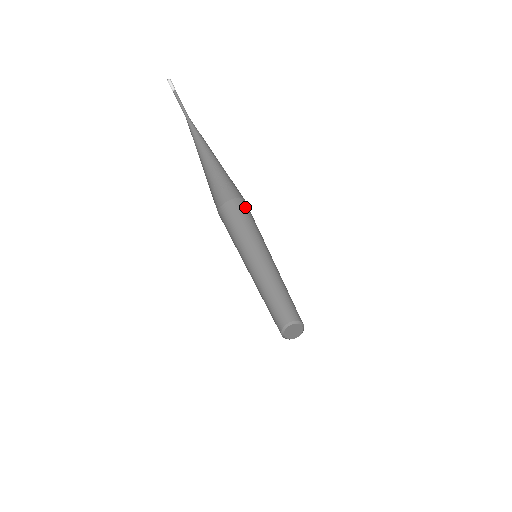
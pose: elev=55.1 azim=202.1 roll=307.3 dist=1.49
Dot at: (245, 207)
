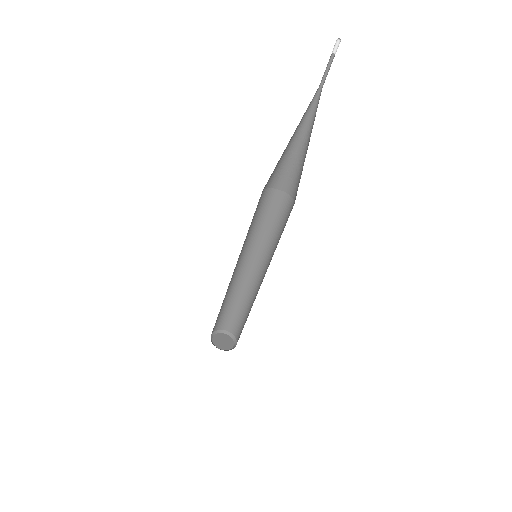
Dot at: (273, 200)
